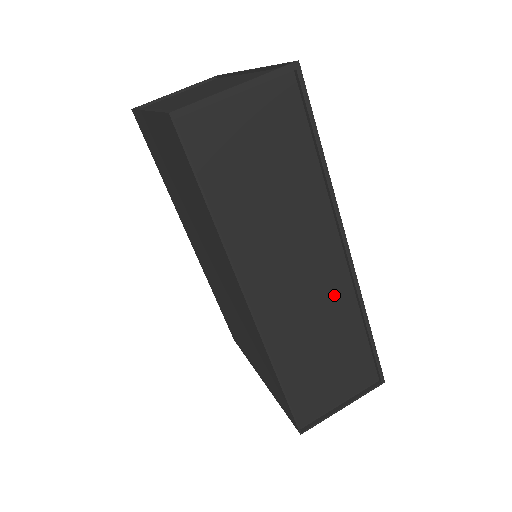
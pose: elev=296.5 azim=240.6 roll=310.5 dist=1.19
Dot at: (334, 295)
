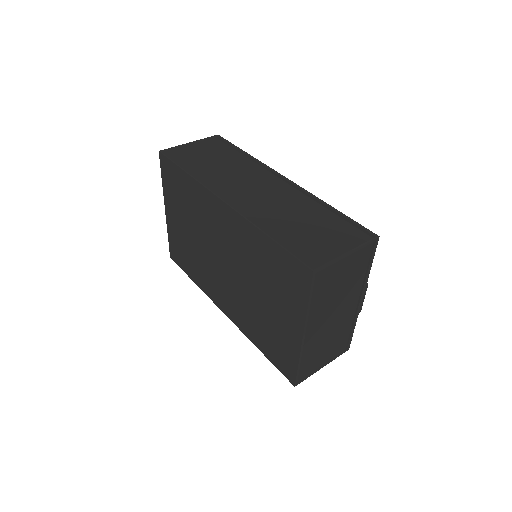
Dot at: (290, 198)
